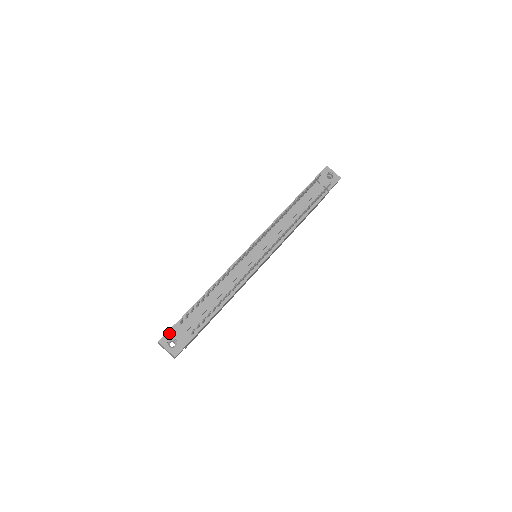
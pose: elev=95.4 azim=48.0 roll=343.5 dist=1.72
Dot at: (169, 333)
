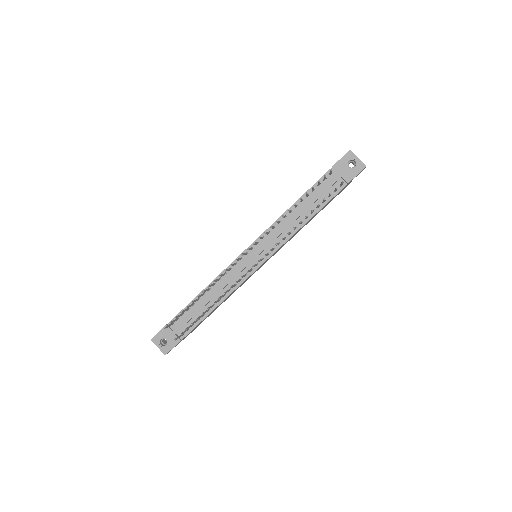
Dot at: (160, 333)
